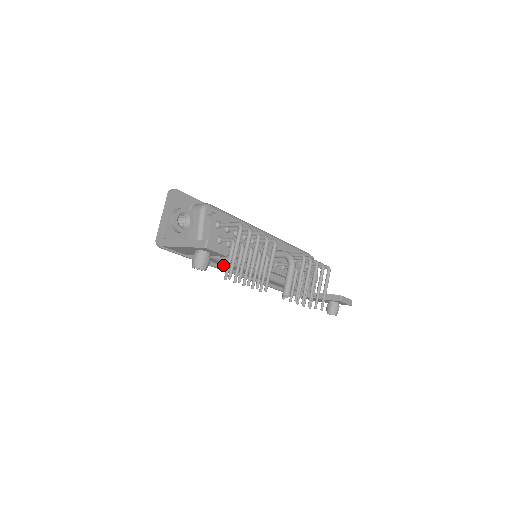
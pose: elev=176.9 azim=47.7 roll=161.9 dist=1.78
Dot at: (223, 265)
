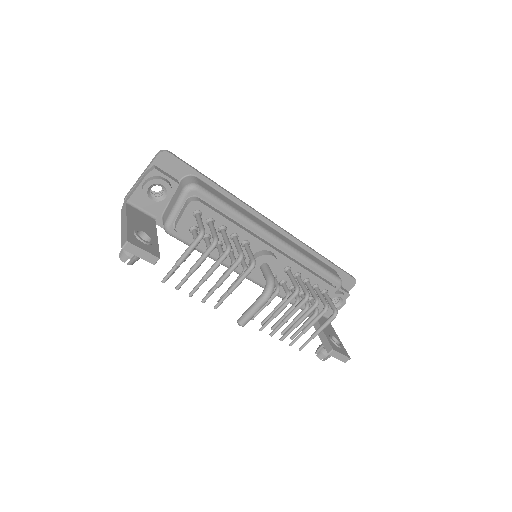
Dot at: occluded
